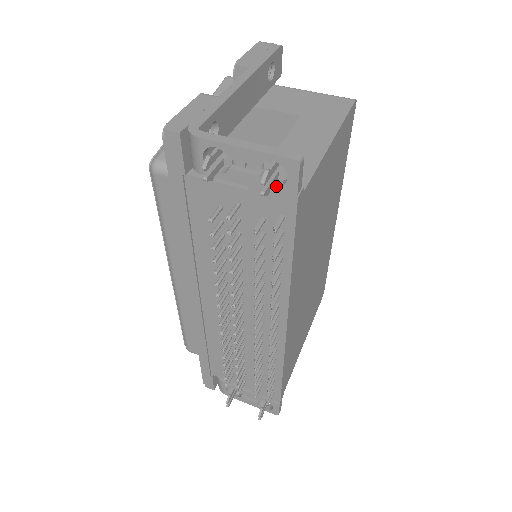
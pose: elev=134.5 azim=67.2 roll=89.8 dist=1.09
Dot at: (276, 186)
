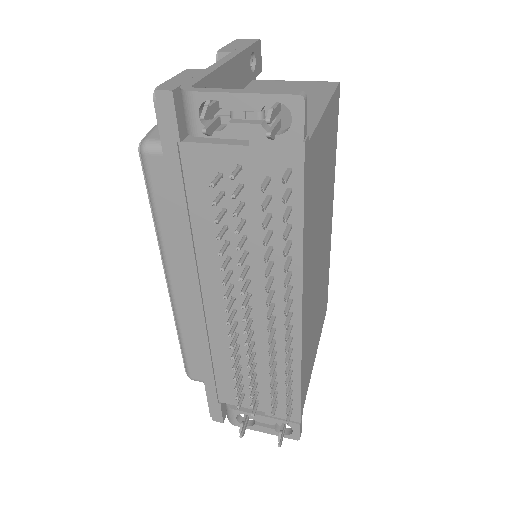
Dot at: (280, 133)
